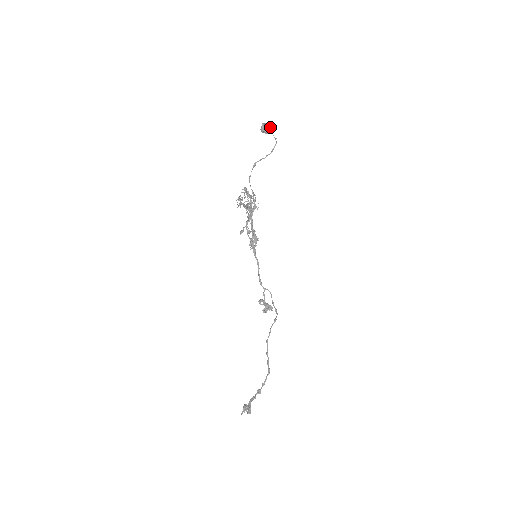
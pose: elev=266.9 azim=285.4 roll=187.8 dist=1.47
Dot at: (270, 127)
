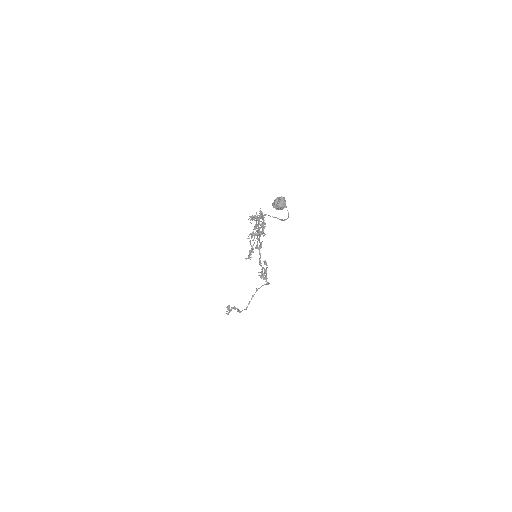
Dot at: (284, 206)
